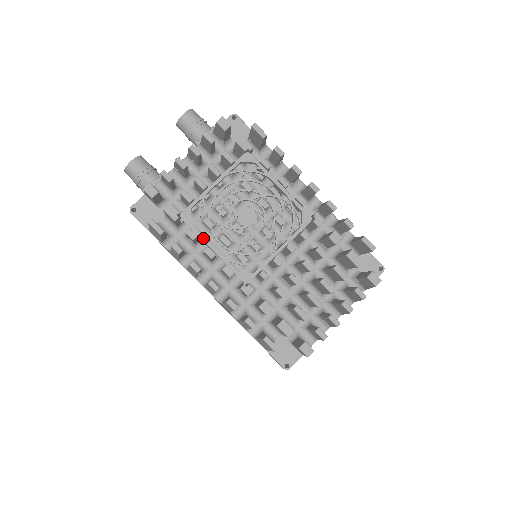
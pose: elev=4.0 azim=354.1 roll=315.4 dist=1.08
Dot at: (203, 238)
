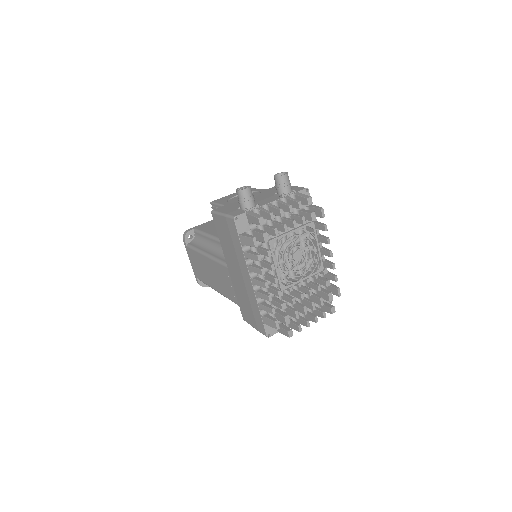
Dot at: (274, 258)
